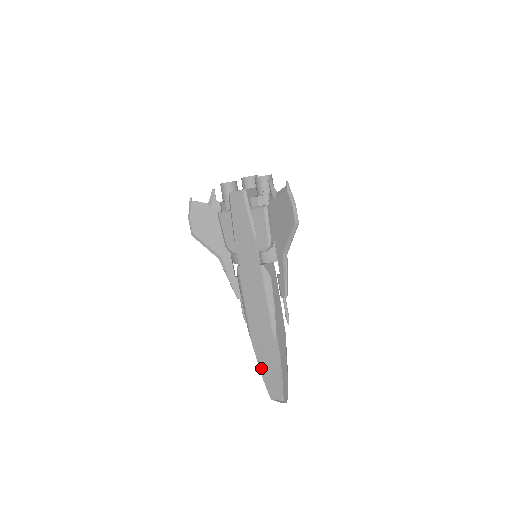
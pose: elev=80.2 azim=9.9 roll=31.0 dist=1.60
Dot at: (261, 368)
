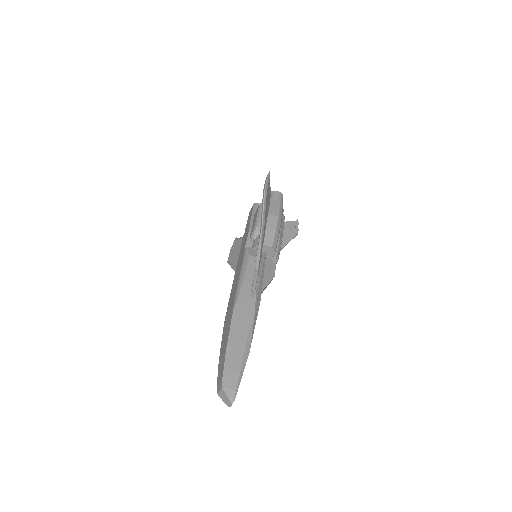
Dot at: (220, 354)
